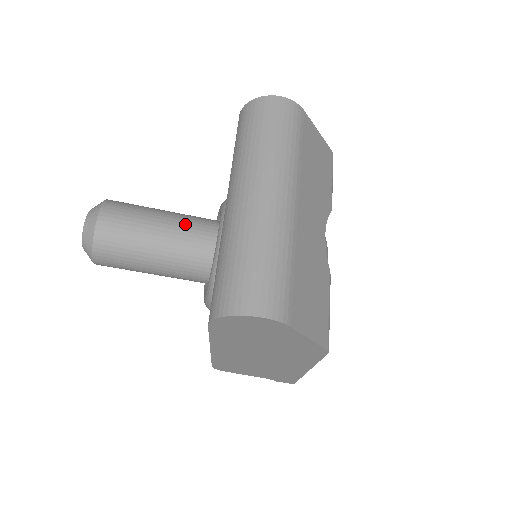
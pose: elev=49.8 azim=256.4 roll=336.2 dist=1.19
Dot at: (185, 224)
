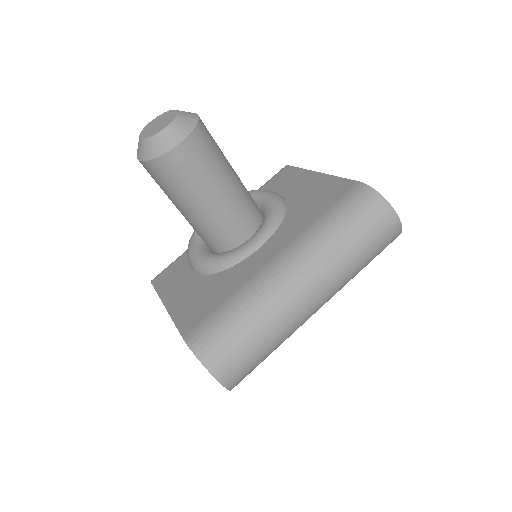
Dot at: (236, 206)
